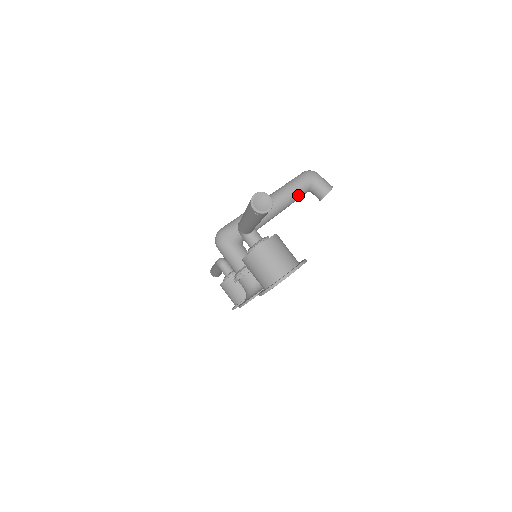
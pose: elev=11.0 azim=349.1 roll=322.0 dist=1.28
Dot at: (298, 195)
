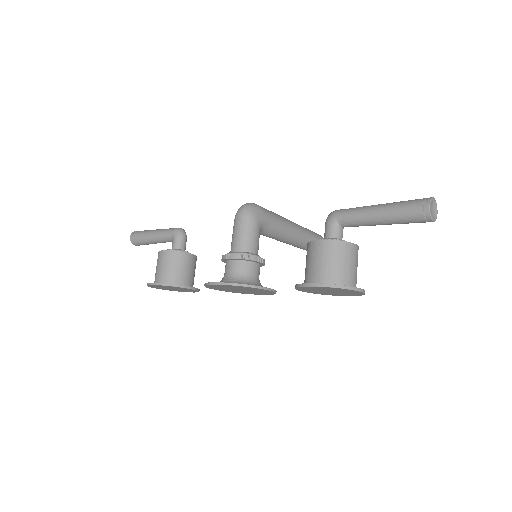
Dot at: occluded
